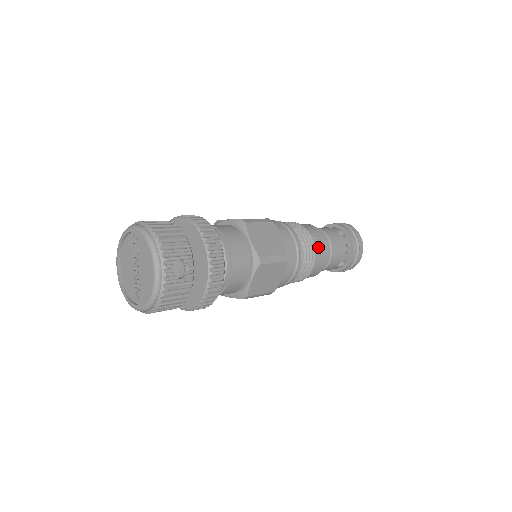
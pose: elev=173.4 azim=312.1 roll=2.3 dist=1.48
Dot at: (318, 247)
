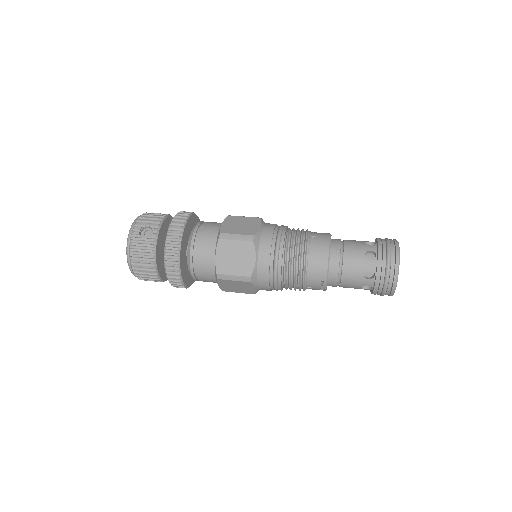
Dot at: (314, 243)
